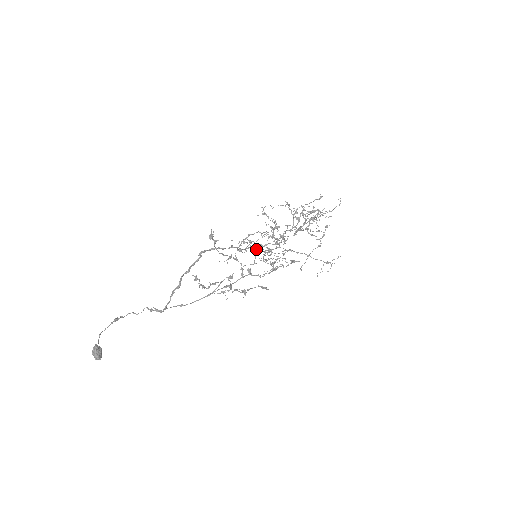
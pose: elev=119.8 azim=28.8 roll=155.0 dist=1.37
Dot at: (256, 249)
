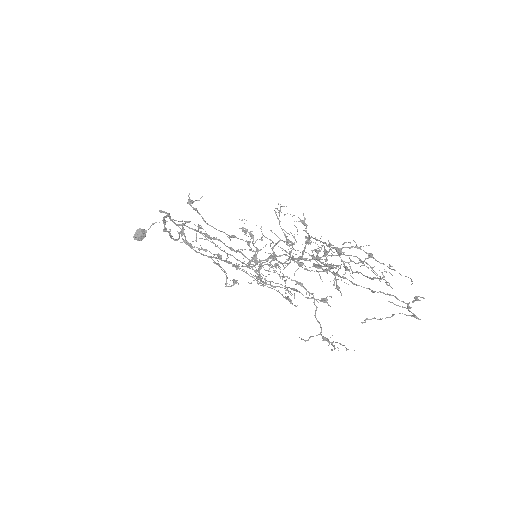
Dot at: occluded
